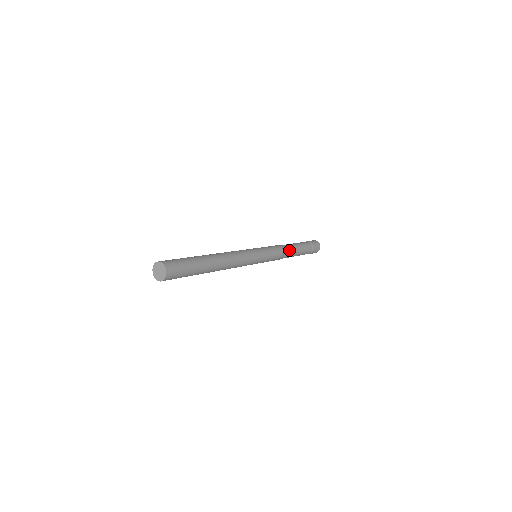
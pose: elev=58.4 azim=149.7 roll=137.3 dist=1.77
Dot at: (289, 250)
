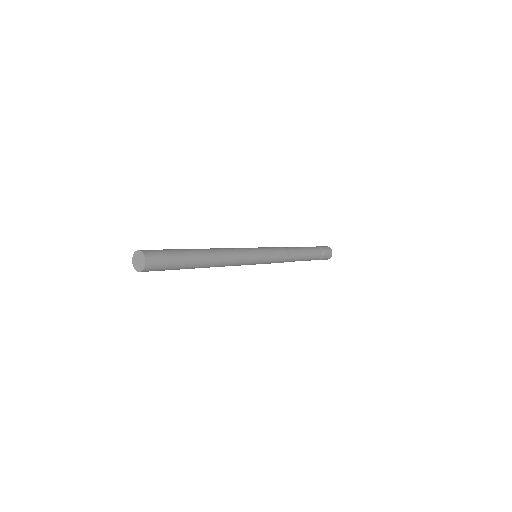
Dot at: (295, 252)
